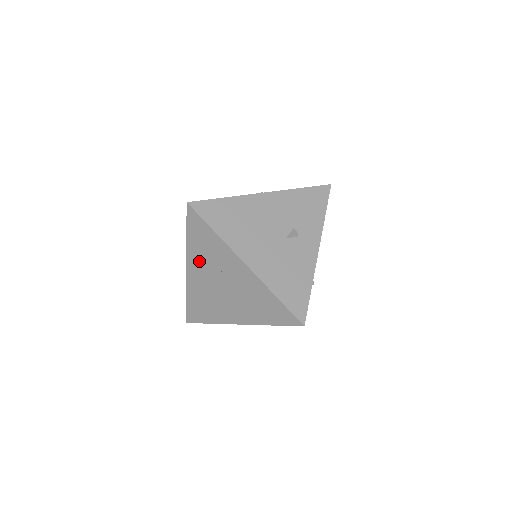
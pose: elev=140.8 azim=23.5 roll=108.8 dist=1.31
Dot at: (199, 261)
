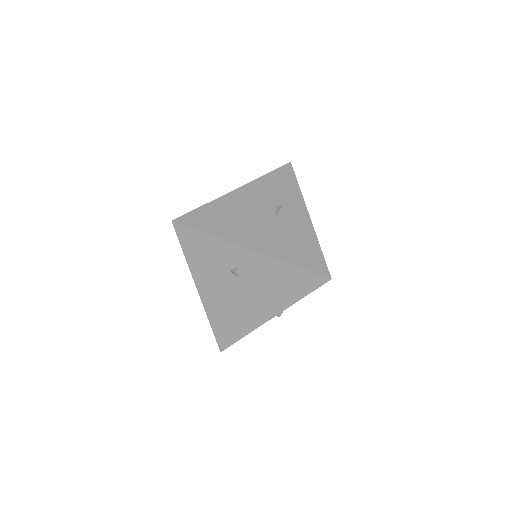
Dot at: (206, 275)
